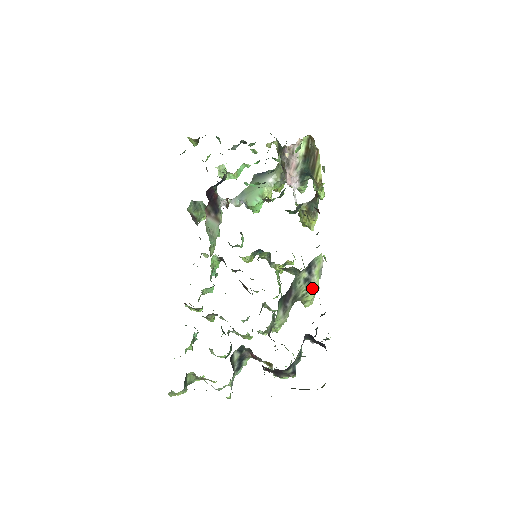
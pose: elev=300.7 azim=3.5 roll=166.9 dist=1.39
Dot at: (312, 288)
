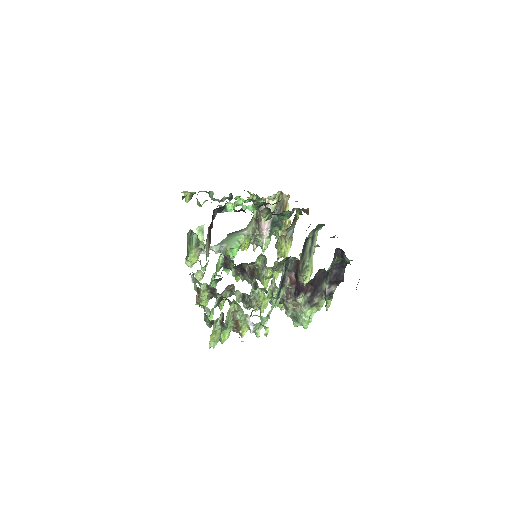
Dot at: (311, 264)
